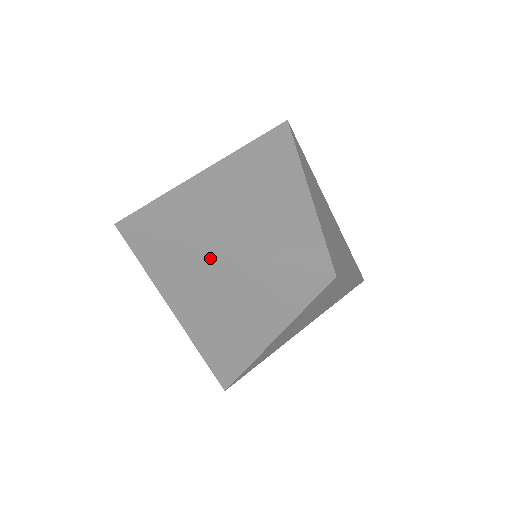
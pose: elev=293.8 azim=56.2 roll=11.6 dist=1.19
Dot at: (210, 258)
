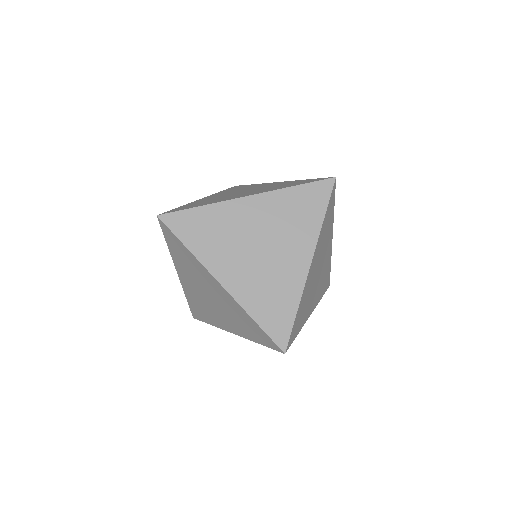
Dot at: (215, 283)
